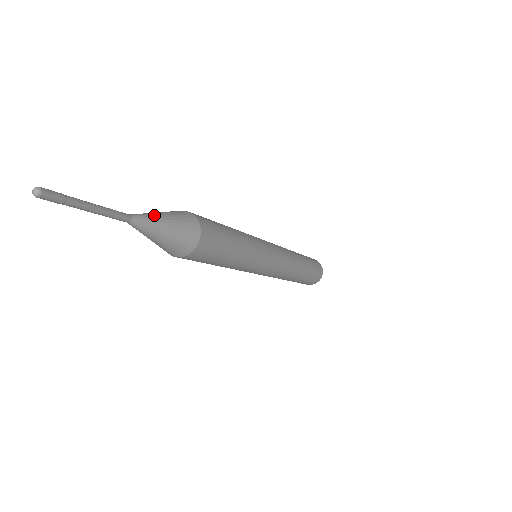
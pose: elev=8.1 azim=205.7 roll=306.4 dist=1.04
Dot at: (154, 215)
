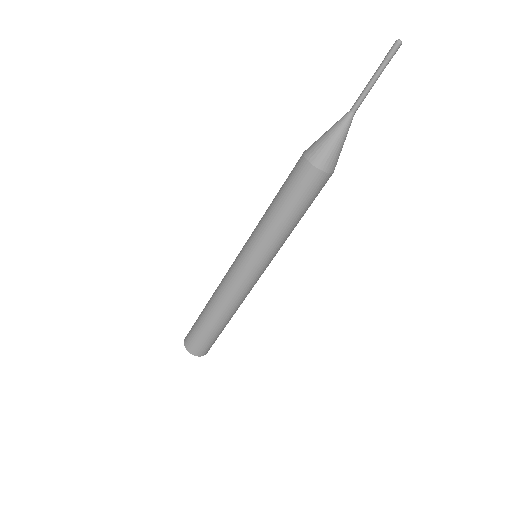
Dot at: occluded
